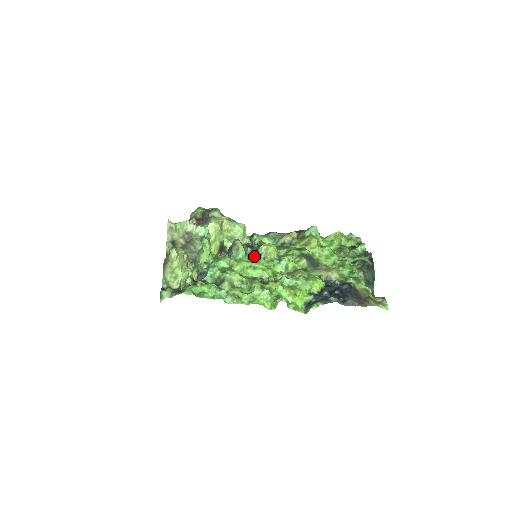
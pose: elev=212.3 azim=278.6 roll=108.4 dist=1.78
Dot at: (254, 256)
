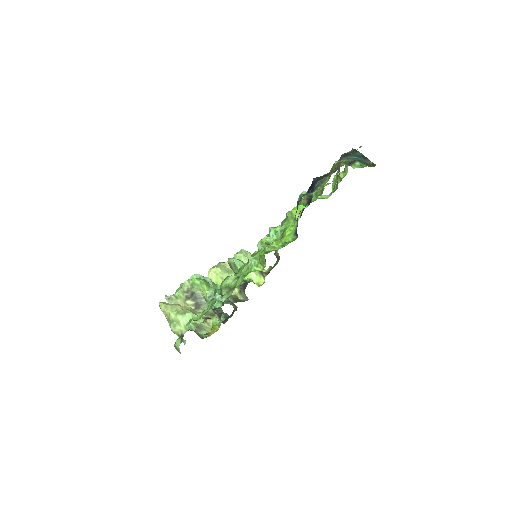
Dot at: occluded
